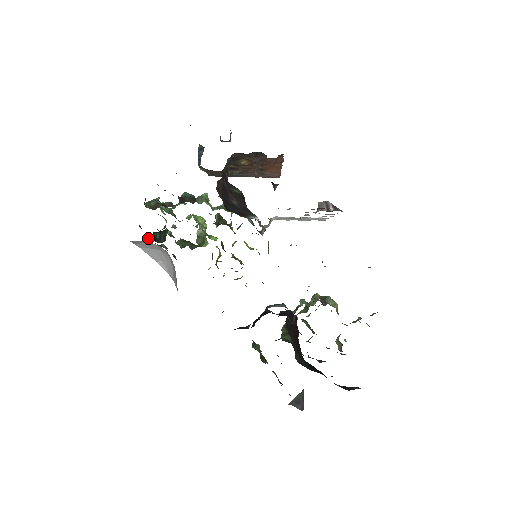
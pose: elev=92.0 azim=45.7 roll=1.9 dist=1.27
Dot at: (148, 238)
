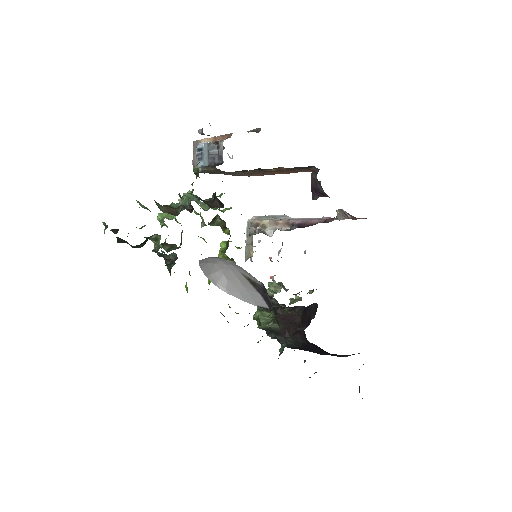
Dot at: (136, 245)
